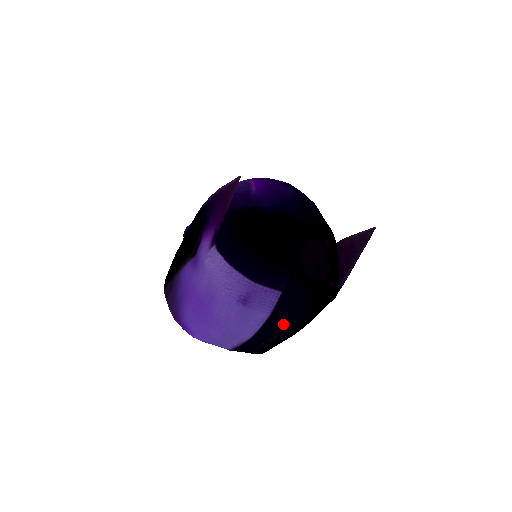
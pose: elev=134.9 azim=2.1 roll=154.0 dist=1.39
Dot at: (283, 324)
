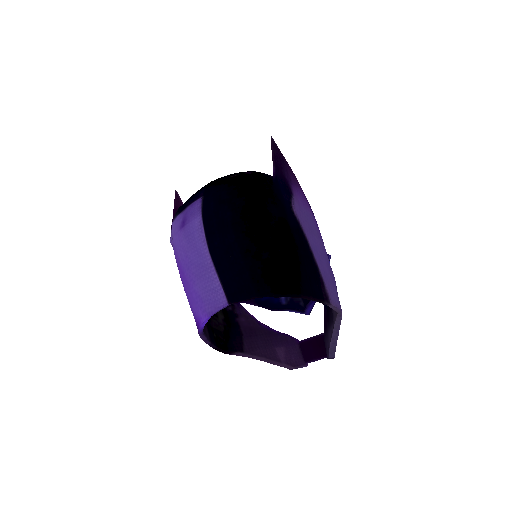
Dot at: (220, 216)
